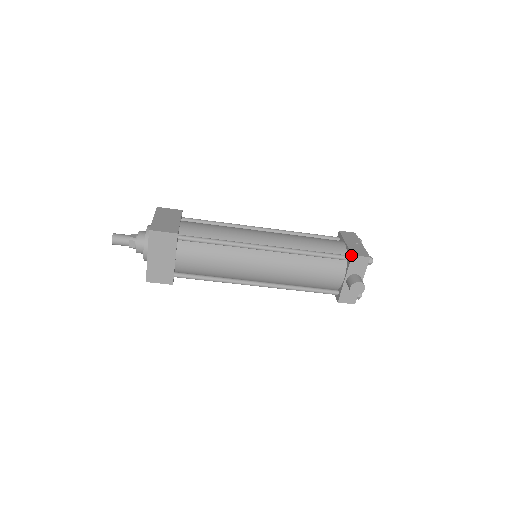
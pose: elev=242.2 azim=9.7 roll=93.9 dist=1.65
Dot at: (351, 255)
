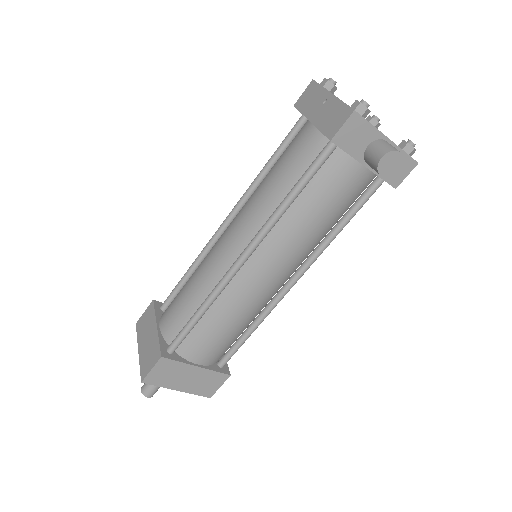
Dot at: occluded
